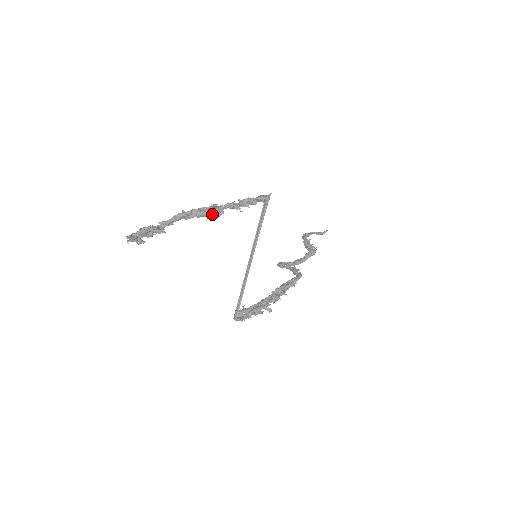
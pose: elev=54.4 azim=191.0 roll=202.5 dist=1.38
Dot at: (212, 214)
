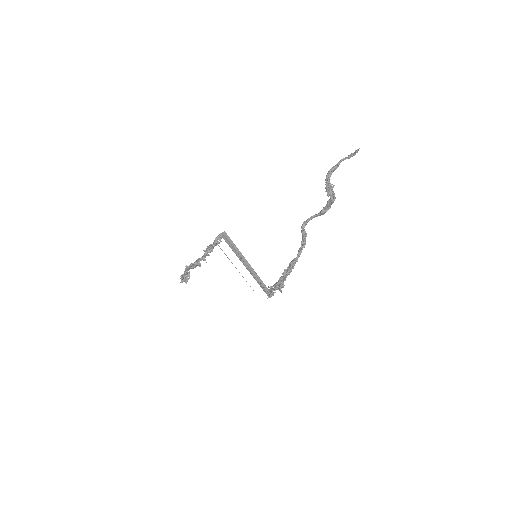
Dot at: occluded
